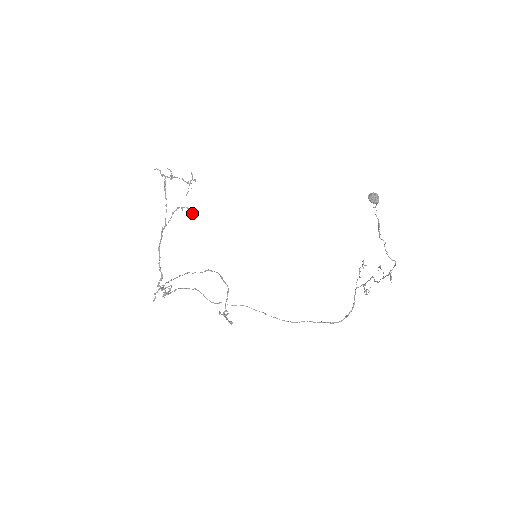
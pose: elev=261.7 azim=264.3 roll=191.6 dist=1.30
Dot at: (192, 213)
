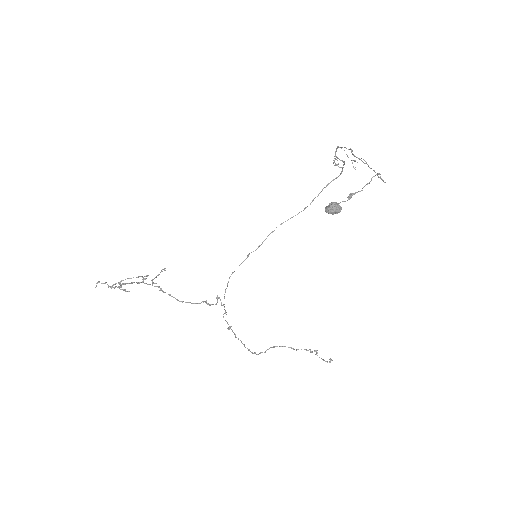
Dot at: (164, 270)
